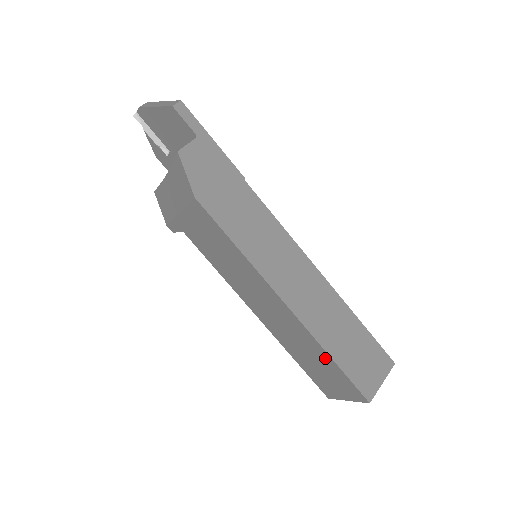
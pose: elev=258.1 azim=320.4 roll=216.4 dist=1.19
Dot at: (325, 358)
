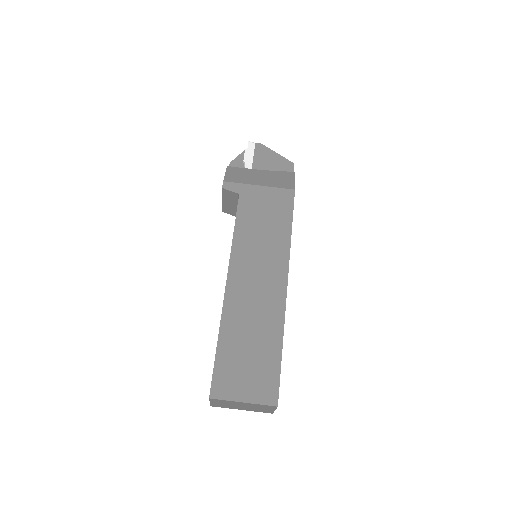
Dot at: (273, 344)
